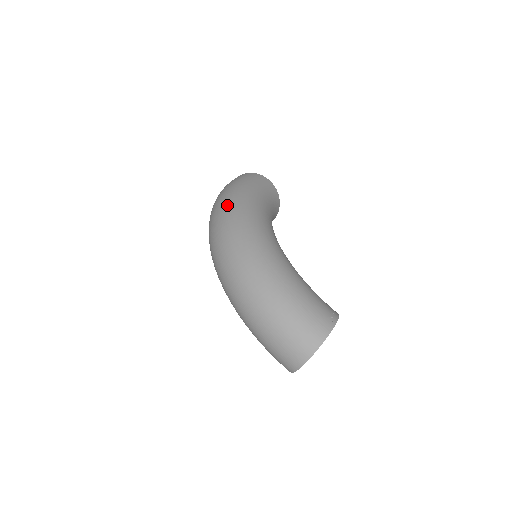
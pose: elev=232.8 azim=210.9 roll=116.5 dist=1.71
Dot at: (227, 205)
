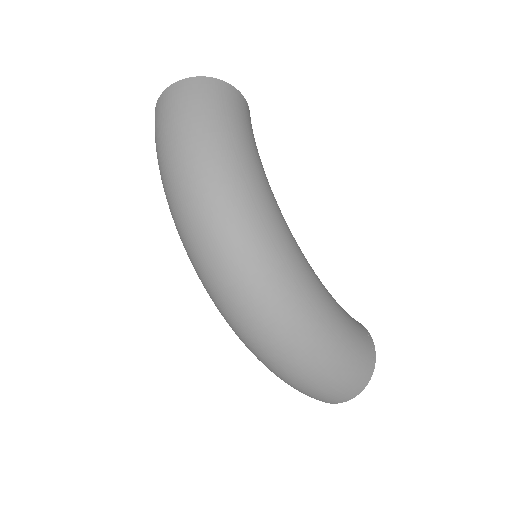
Dot at: (225, 197)
